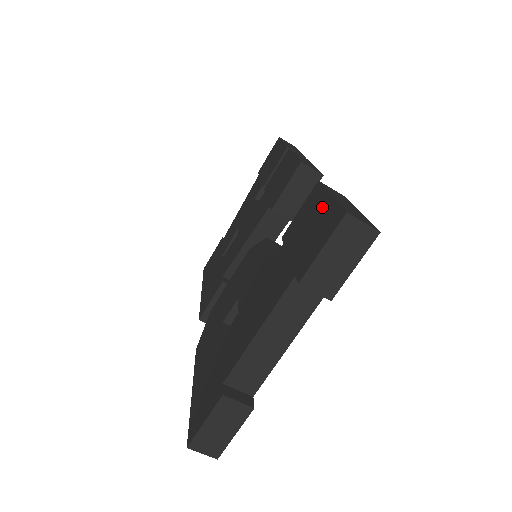
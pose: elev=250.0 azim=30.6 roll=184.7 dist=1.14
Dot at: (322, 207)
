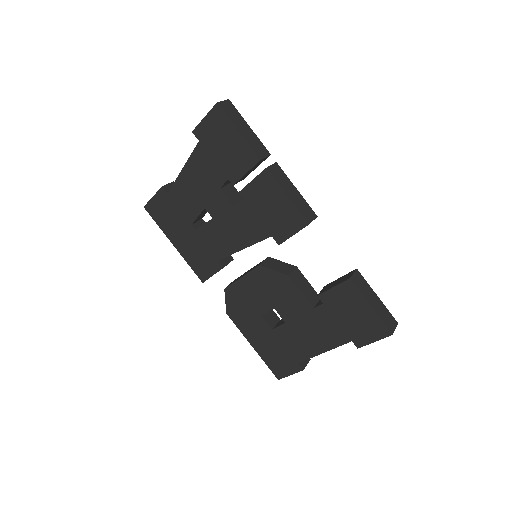
Dot at: (365, 310)
